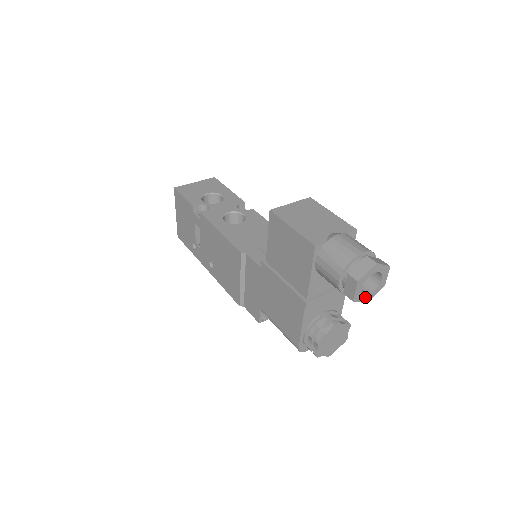
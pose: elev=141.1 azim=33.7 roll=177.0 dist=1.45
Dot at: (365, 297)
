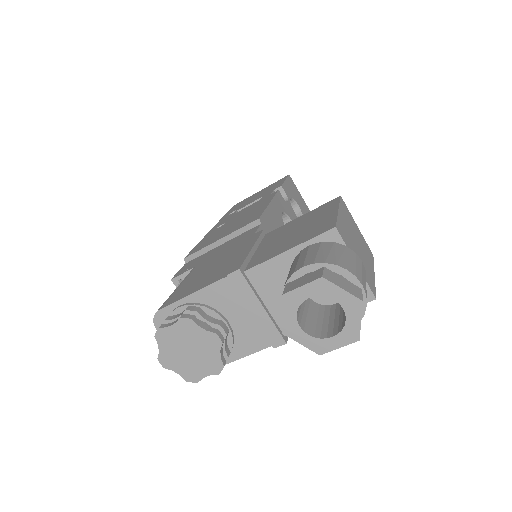
Dot at: (293, 321)
